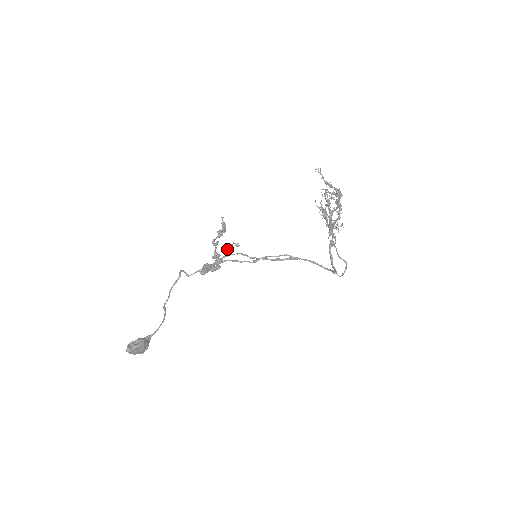
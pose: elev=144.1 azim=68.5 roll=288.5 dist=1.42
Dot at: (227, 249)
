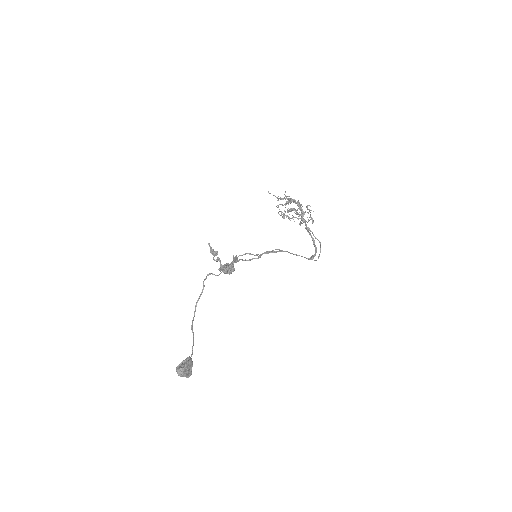
Dot at: occluded
